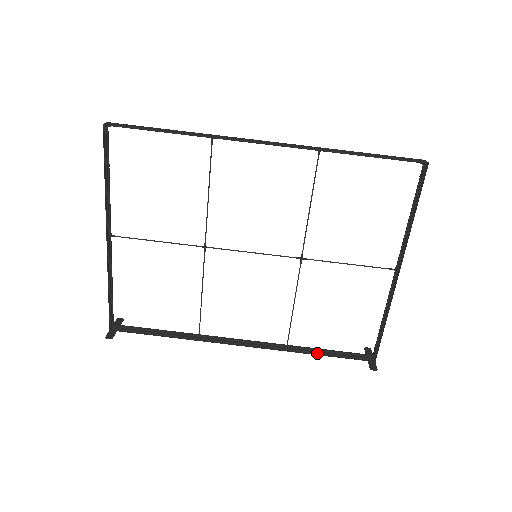
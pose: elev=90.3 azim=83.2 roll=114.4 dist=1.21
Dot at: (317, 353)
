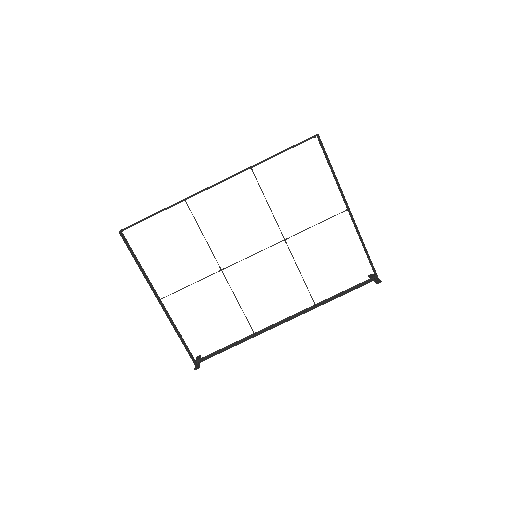
Dot at: (337, 297)
